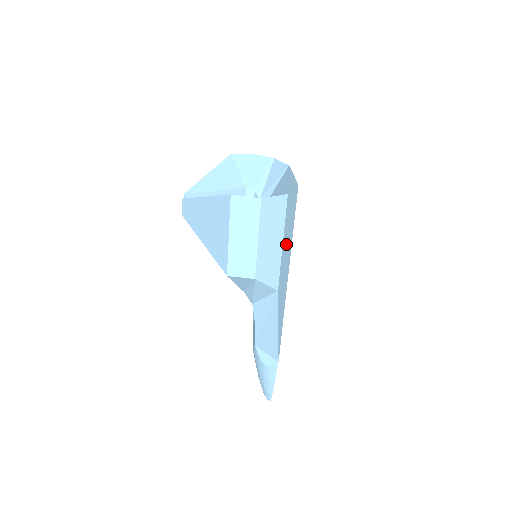
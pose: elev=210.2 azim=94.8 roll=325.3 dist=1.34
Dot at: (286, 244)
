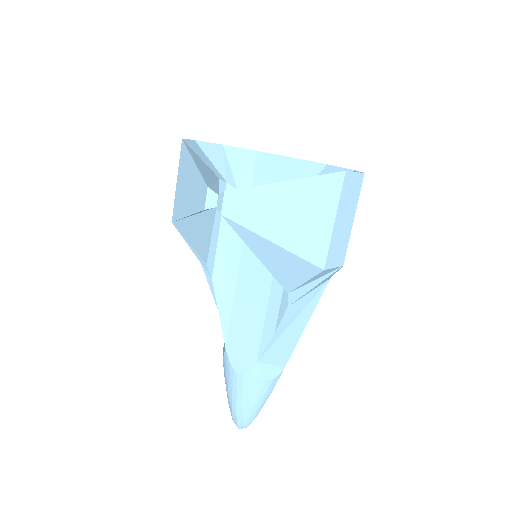
Dot at: occluded
